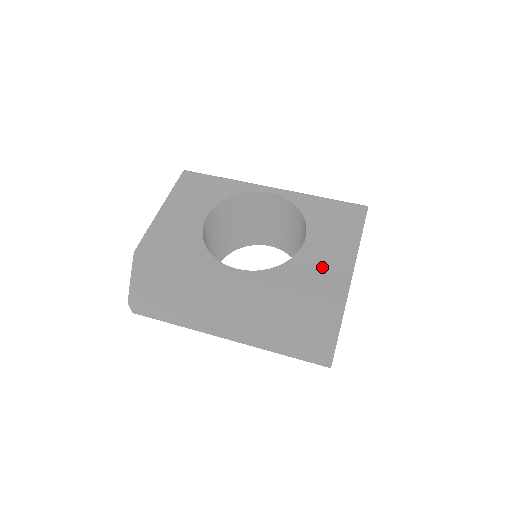
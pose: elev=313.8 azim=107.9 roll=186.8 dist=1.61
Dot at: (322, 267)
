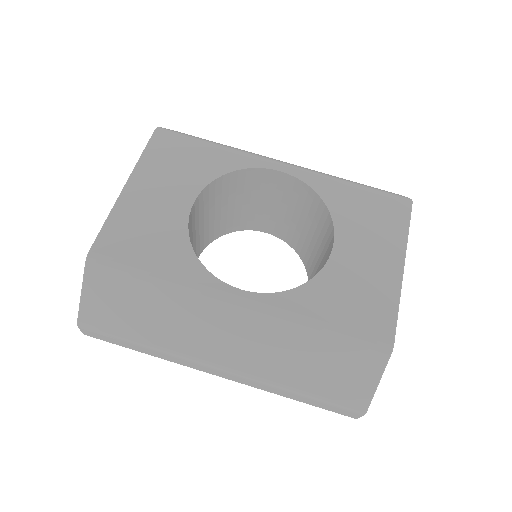
Dot at: (359, 290)
